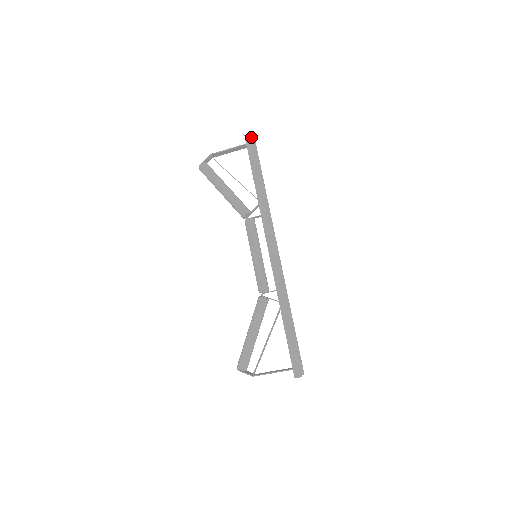
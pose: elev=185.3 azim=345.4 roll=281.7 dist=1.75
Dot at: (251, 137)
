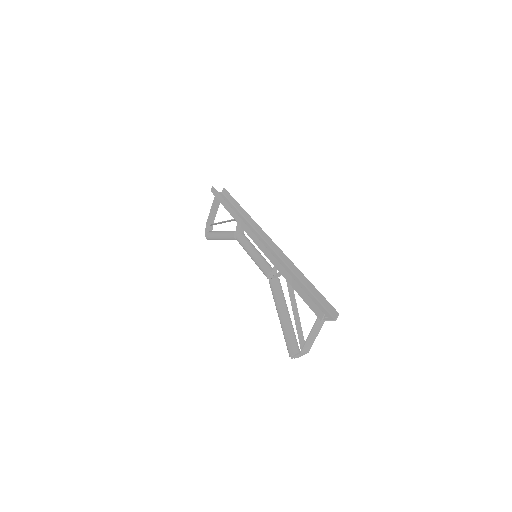
Dot at: (213, 188)
